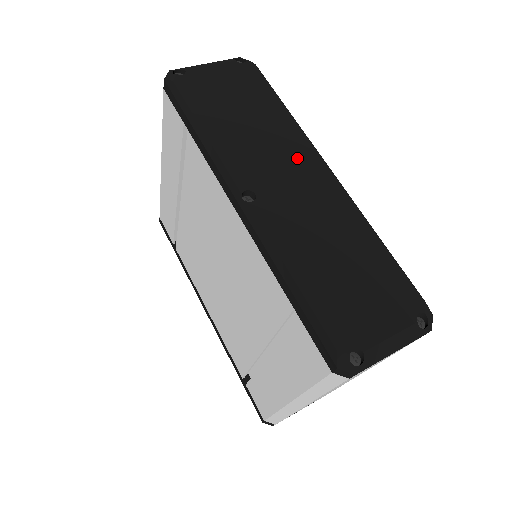
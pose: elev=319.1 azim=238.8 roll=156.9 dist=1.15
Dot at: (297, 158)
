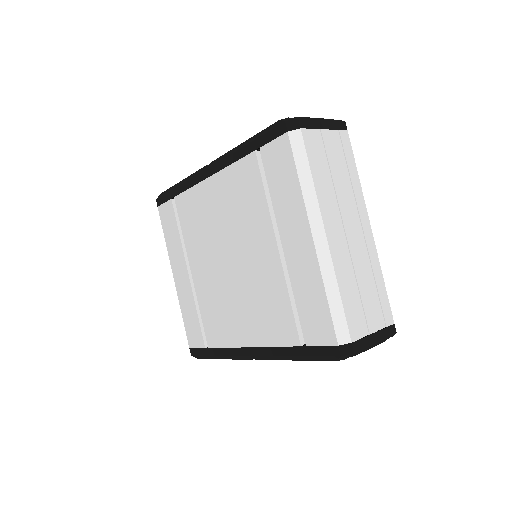
Dot at: occluded
